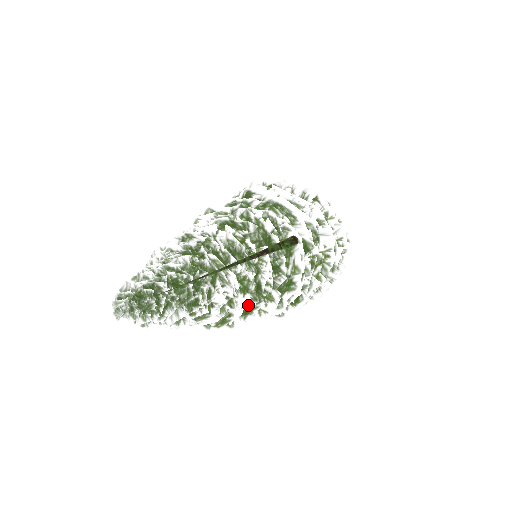
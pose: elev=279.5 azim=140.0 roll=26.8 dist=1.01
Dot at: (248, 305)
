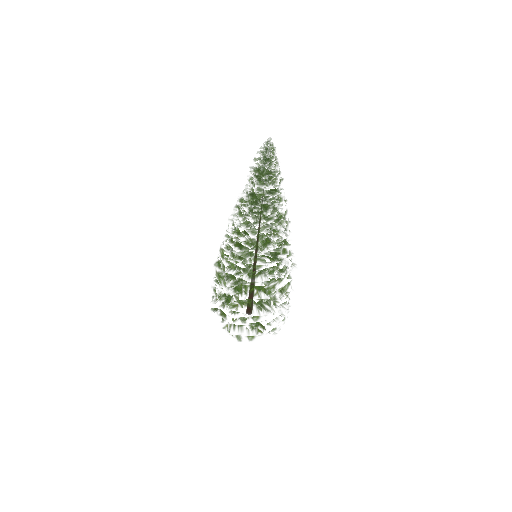
Dot at: (282, 215)
